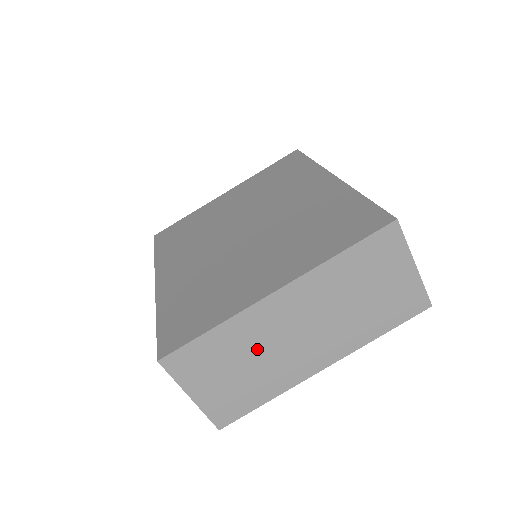
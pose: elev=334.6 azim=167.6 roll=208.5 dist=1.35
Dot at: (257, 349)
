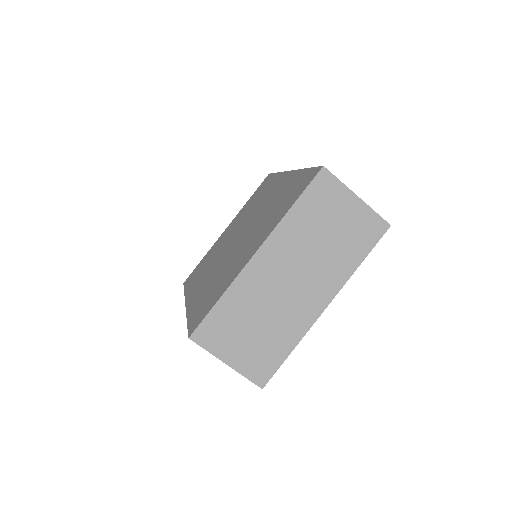
Dot at: (262, 306)
